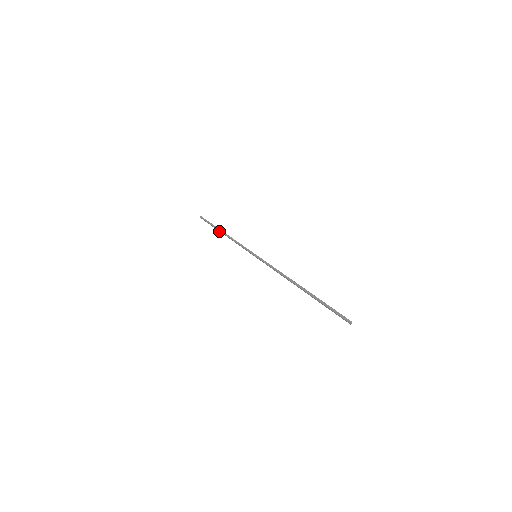
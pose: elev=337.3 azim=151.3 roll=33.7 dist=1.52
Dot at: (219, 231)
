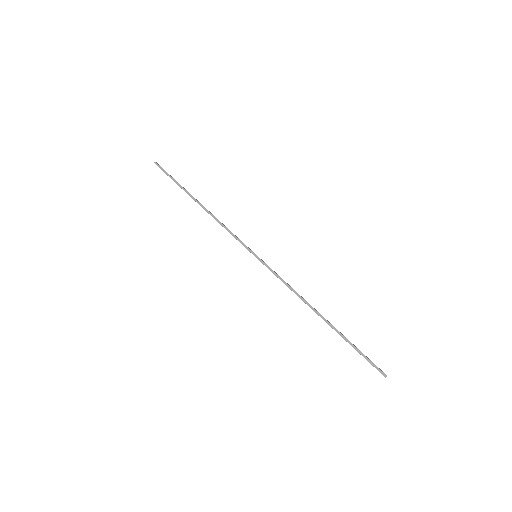
Dot at: occluded
